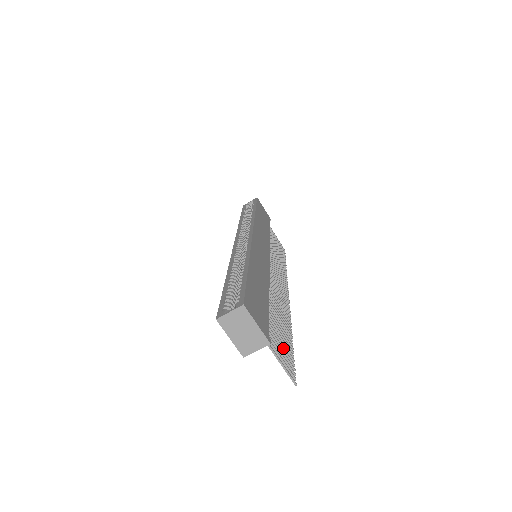
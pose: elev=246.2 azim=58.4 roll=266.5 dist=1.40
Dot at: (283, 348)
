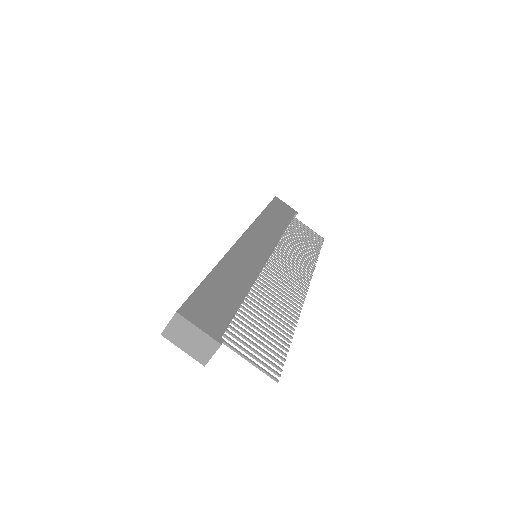
Dot at: (263, 345)
